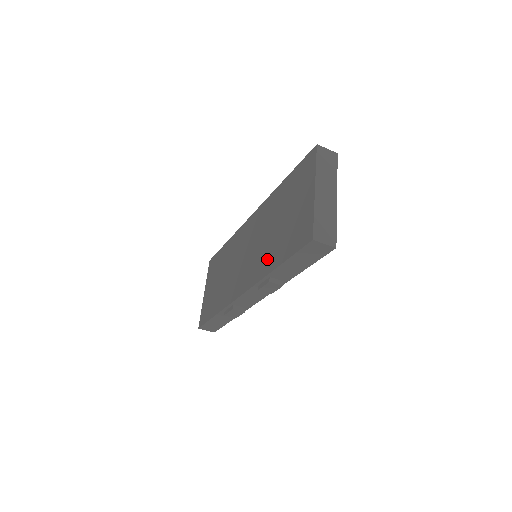
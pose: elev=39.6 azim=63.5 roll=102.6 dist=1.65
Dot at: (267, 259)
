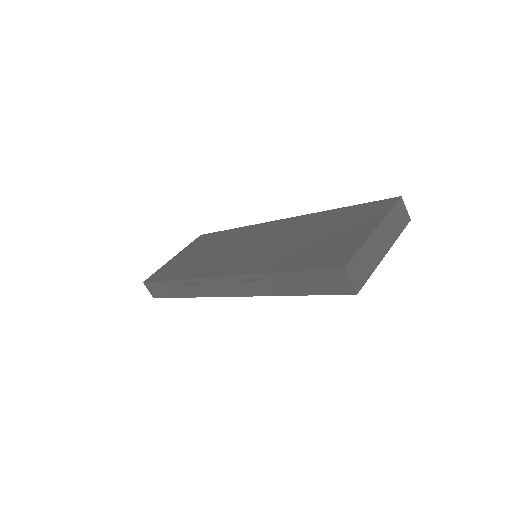
Dot at: (273, 260)
